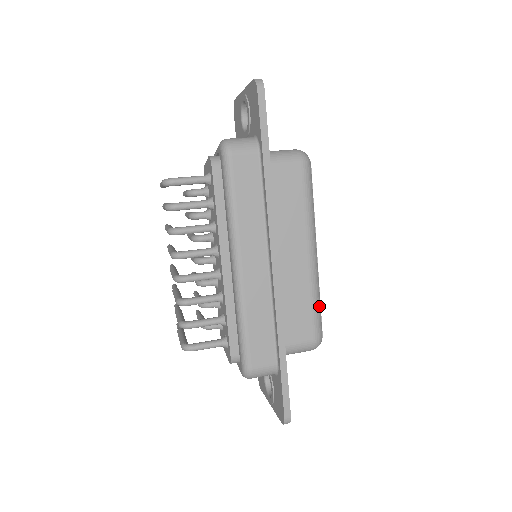
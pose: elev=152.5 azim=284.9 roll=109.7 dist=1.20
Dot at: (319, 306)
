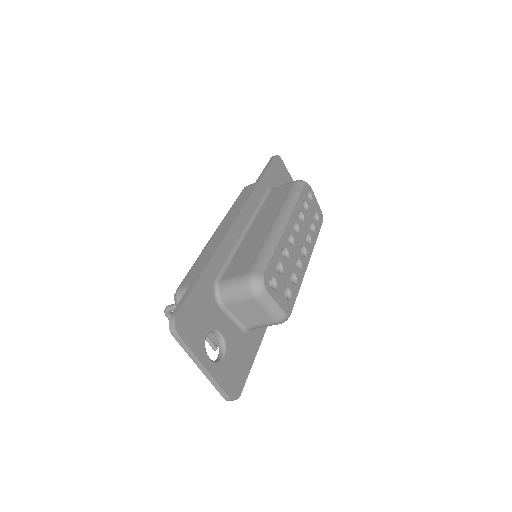
Dot at: (270, 252)
